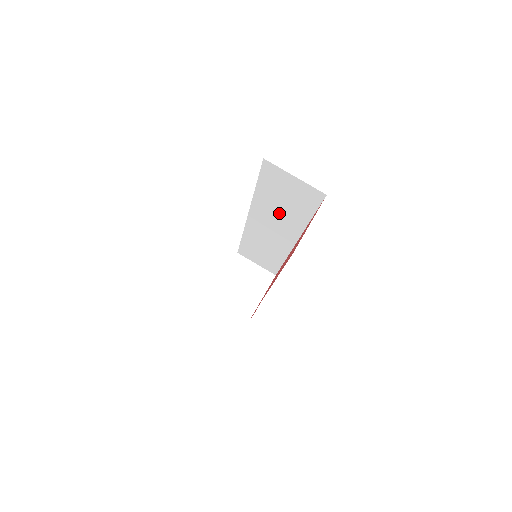
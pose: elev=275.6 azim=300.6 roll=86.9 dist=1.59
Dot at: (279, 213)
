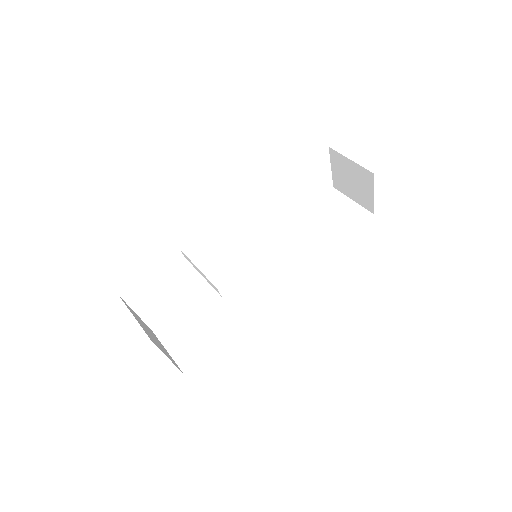
Dot at: (301, 243)
